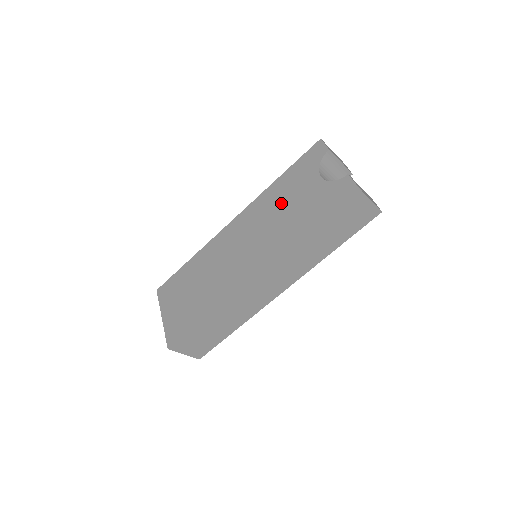
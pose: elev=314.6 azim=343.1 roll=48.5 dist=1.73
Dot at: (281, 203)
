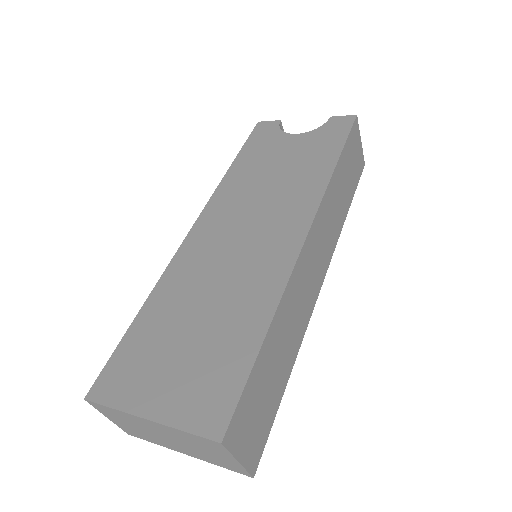
Dot at: (264, 172)
